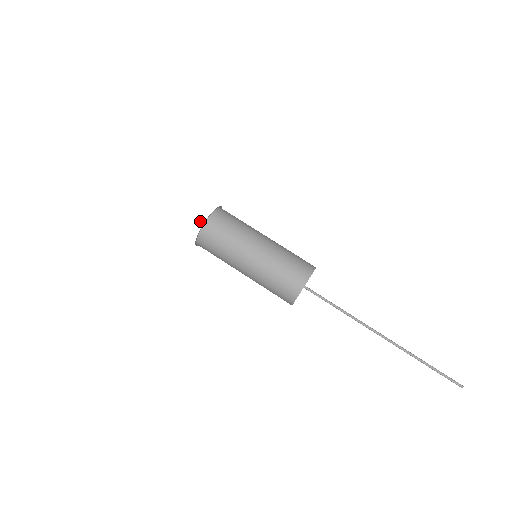
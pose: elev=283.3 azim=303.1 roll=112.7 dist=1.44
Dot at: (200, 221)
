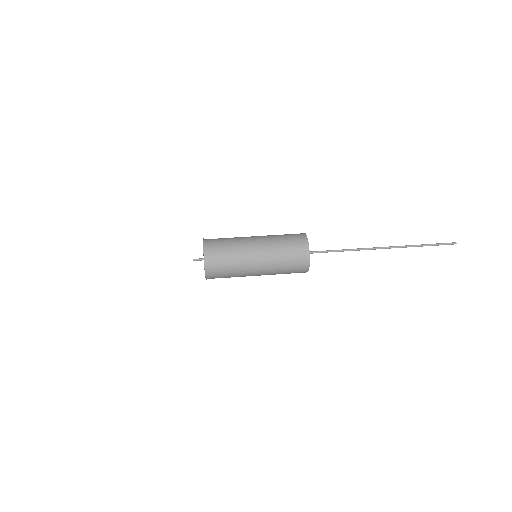
Dot at: (195, 260)
